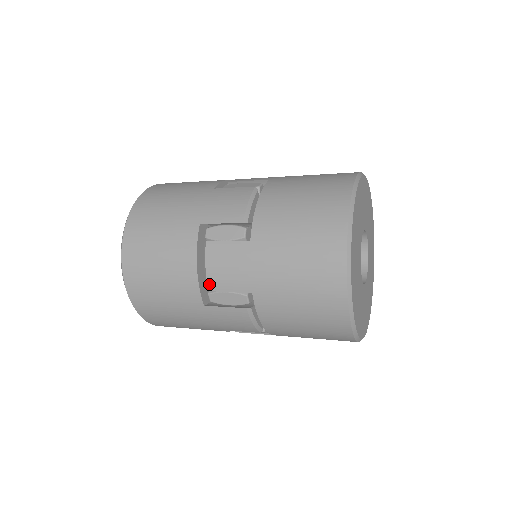
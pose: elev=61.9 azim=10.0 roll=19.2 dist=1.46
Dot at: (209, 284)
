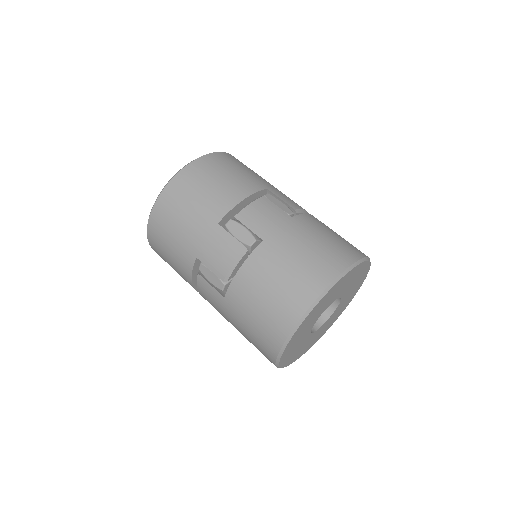
Dot at: (240, 213)
